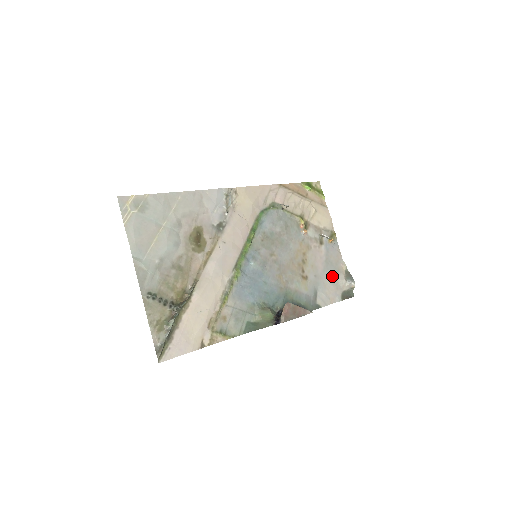
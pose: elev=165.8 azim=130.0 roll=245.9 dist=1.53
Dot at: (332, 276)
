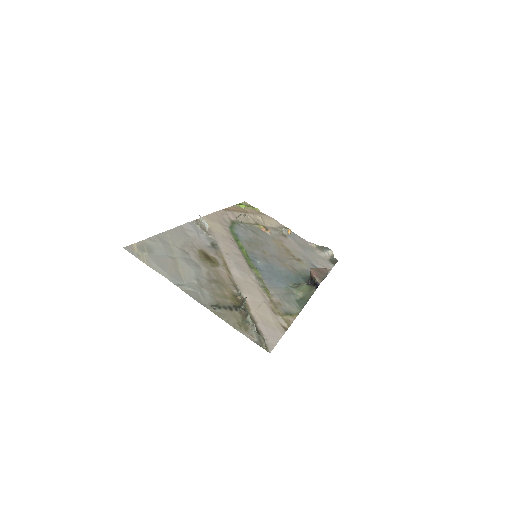
Dot at: (313, 253)
